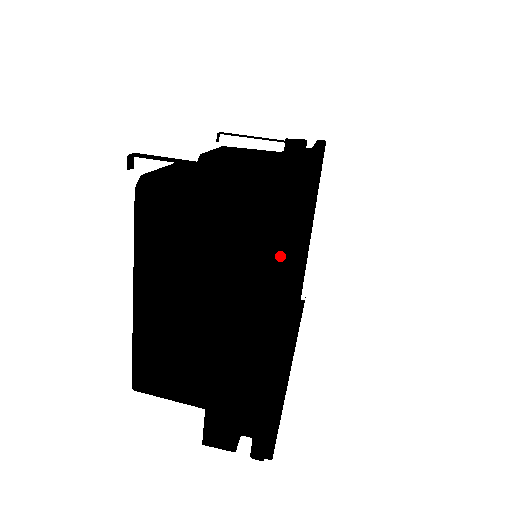
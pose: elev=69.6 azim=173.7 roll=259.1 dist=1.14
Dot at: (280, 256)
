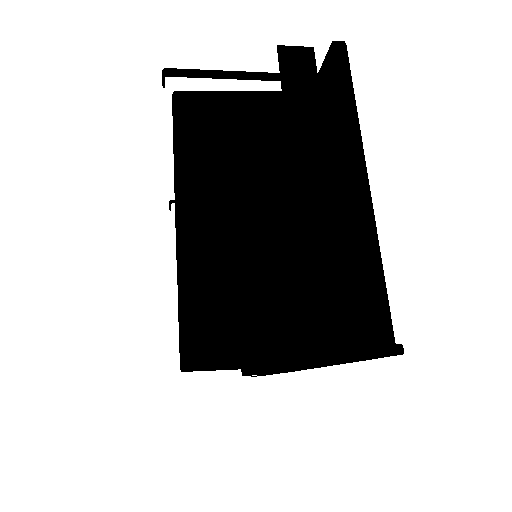
Dot at: (344, 101)
